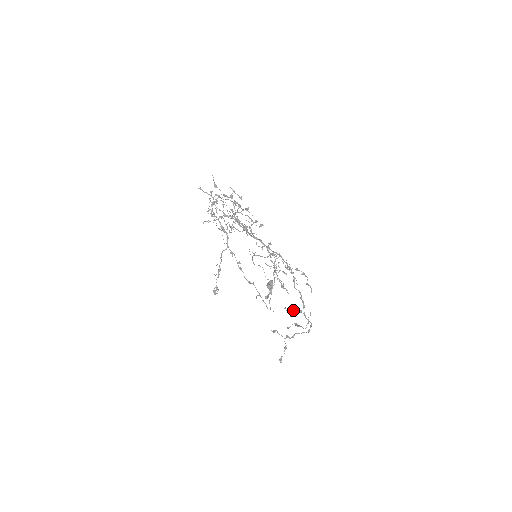
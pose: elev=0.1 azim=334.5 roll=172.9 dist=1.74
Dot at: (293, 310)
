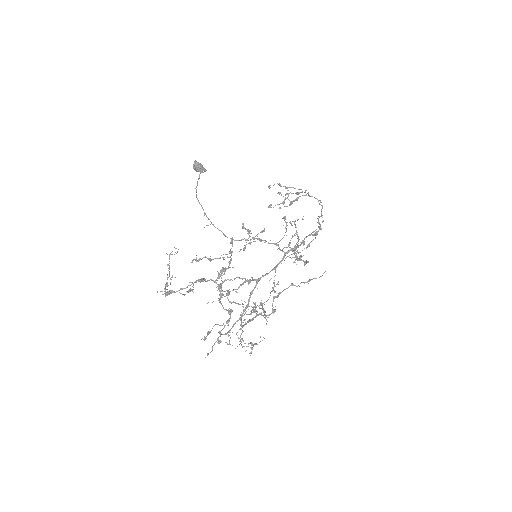
Dot at: (279, 194)
